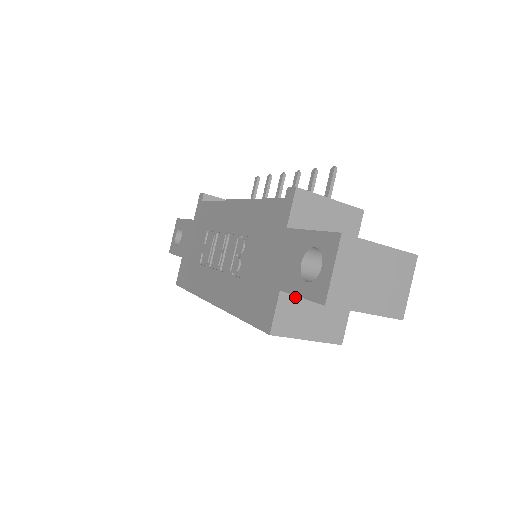
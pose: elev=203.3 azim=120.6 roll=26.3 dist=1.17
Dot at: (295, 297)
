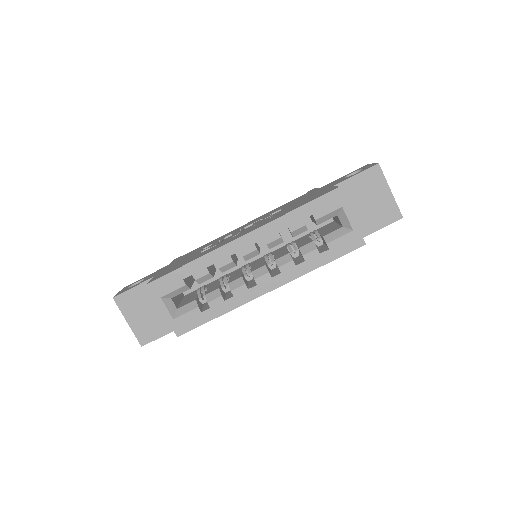
Dot at: occluded
